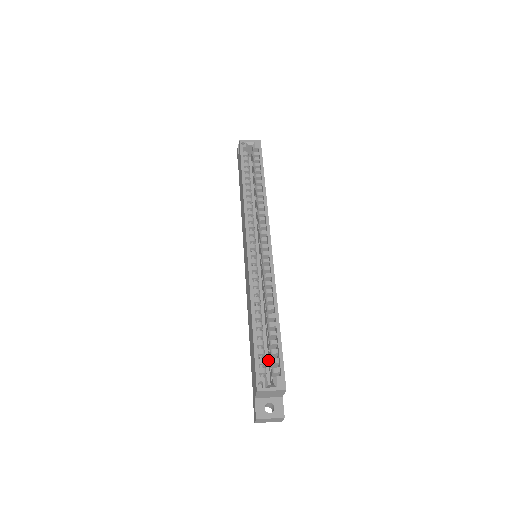
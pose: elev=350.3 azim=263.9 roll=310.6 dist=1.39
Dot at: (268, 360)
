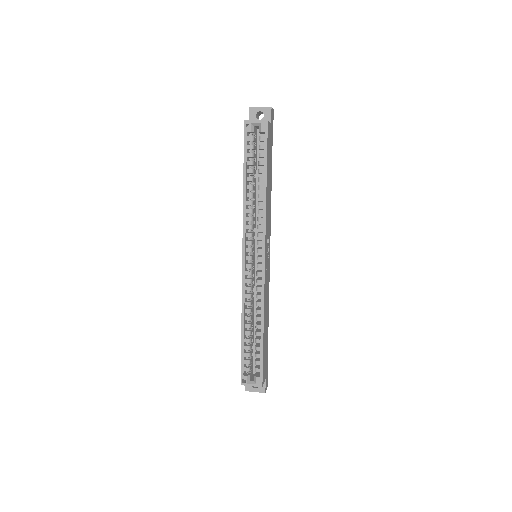
Dot at: occluded
